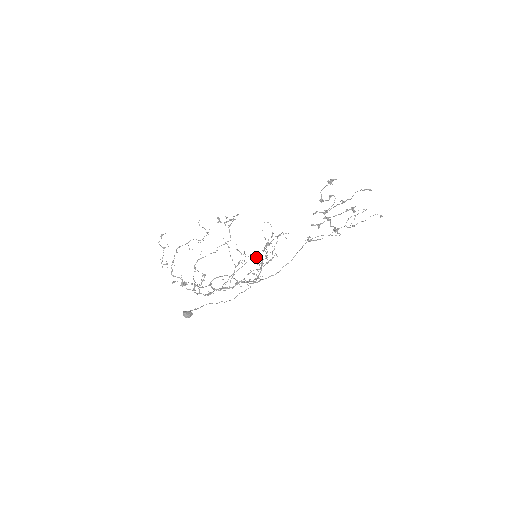
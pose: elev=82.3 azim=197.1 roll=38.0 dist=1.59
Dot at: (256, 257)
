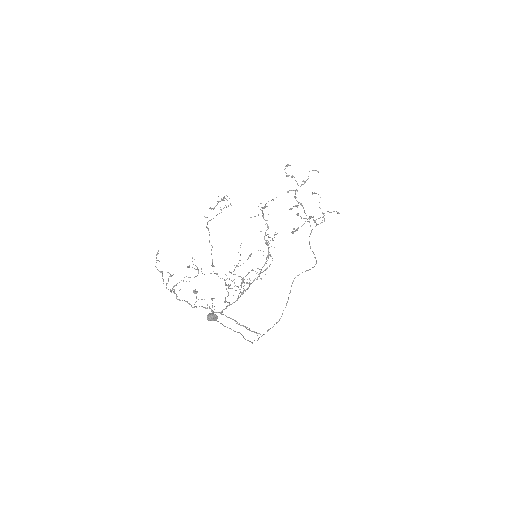
Dot at: occluded
